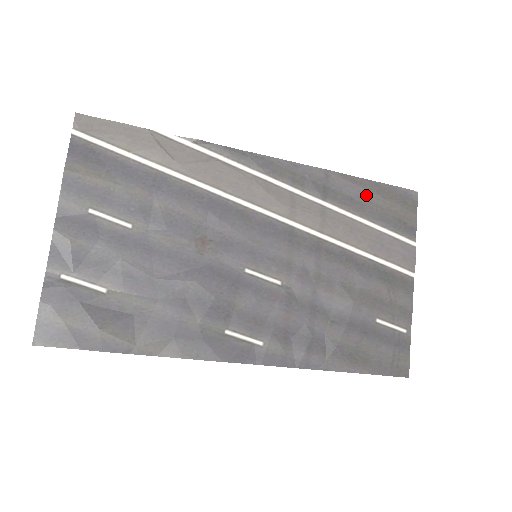
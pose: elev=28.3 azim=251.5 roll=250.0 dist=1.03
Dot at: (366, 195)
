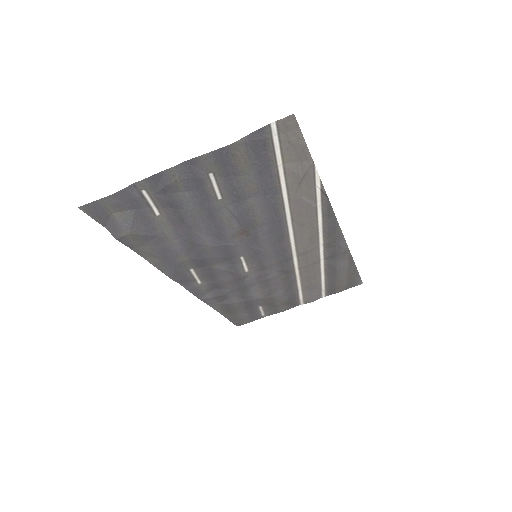
Dot at: (343, 271)
